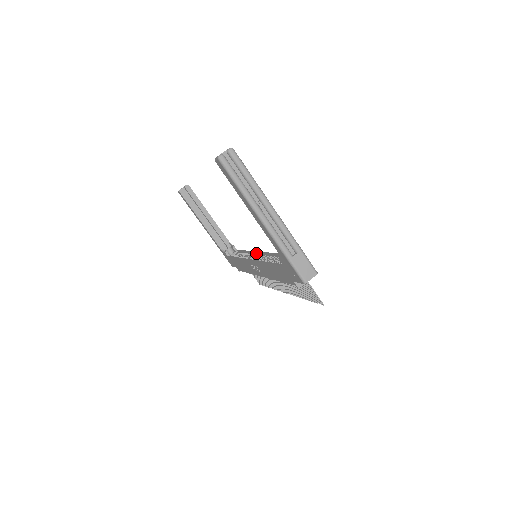
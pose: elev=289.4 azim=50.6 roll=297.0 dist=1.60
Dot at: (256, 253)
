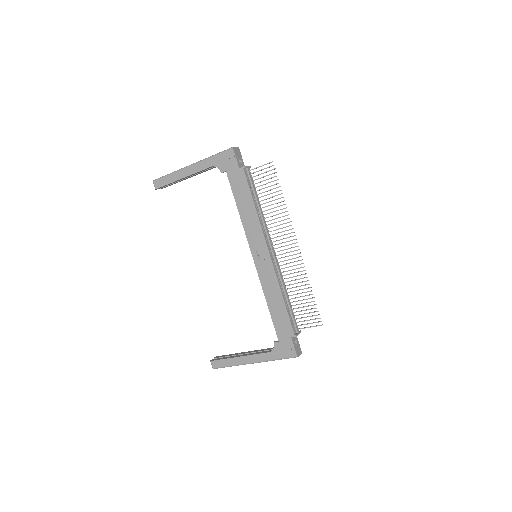
Dot at: occluded
